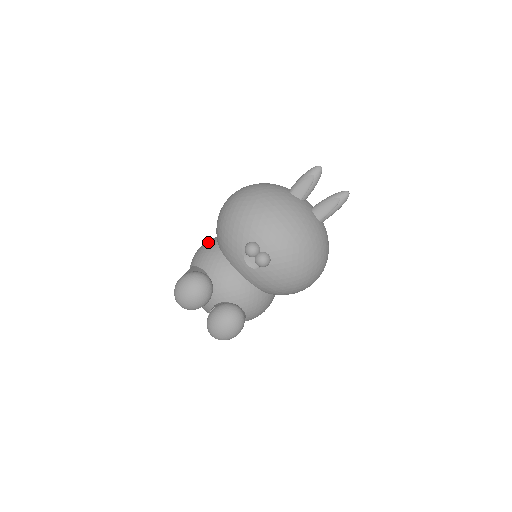
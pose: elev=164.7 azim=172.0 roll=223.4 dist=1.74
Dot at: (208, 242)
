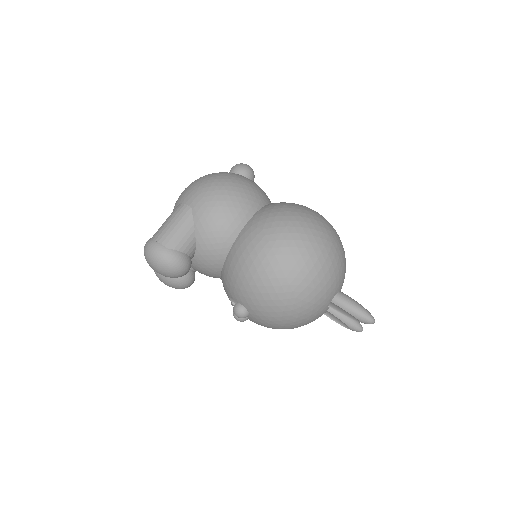
Dot at: (231, 222)
